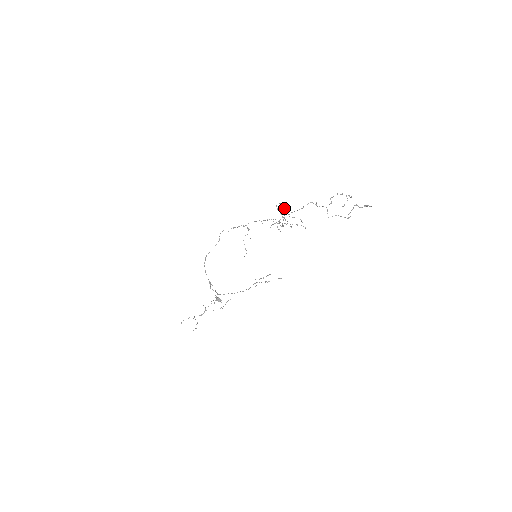
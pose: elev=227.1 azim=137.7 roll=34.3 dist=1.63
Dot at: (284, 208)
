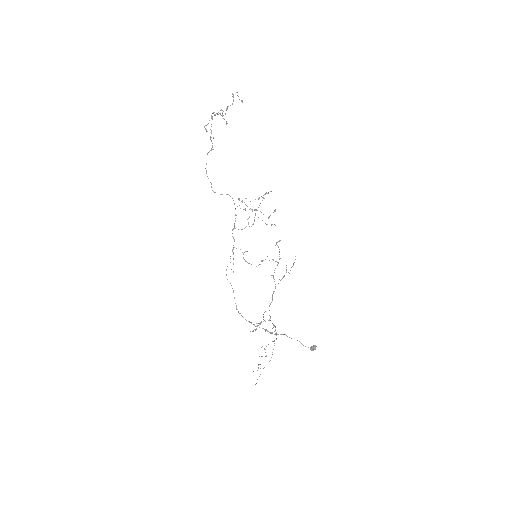
Dot at: (238, 199)
